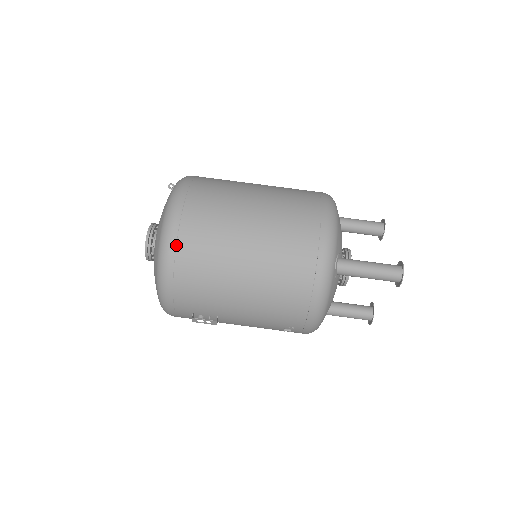
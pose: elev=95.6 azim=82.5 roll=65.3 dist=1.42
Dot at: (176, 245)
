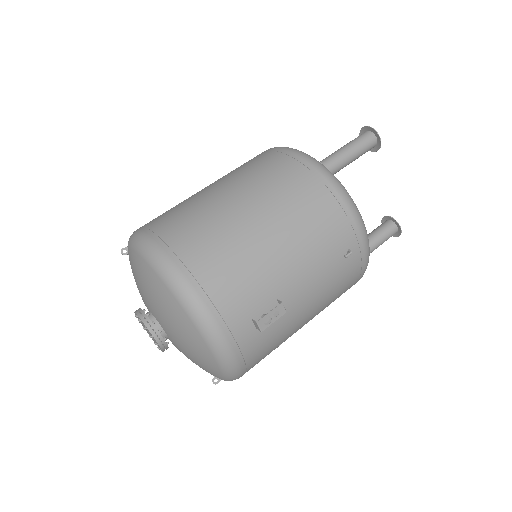
Dot at: (174, 253)
